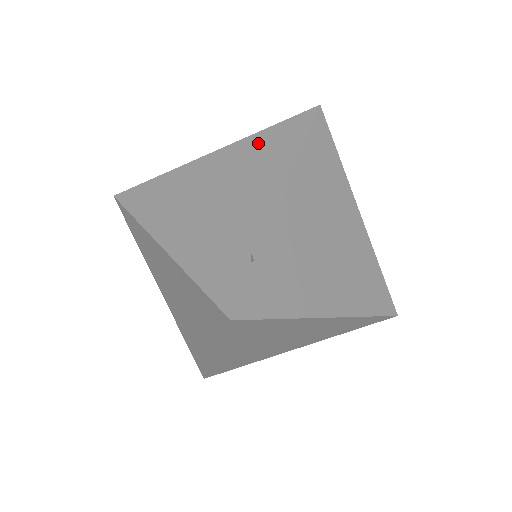
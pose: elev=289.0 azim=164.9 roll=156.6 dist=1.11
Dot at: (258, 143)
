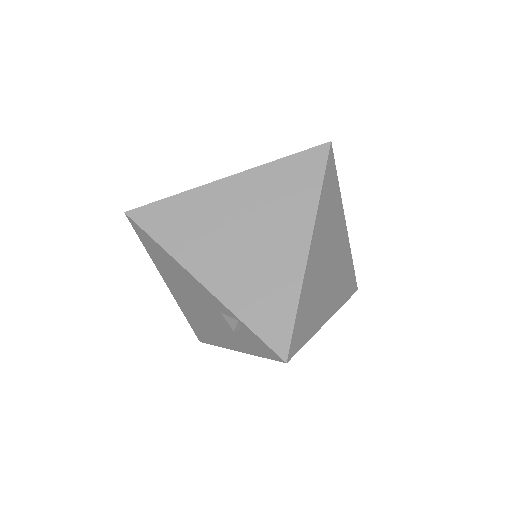
Dot at: occluded
